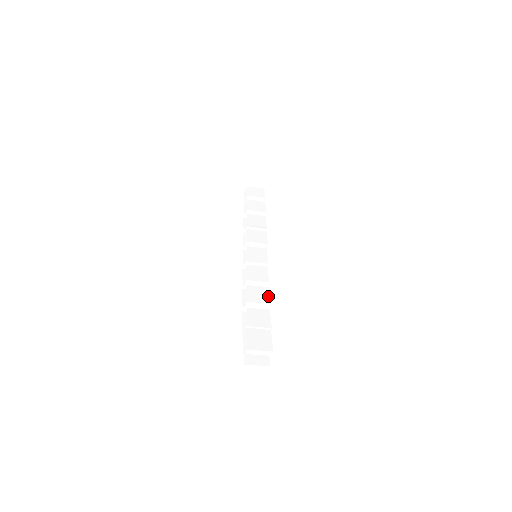
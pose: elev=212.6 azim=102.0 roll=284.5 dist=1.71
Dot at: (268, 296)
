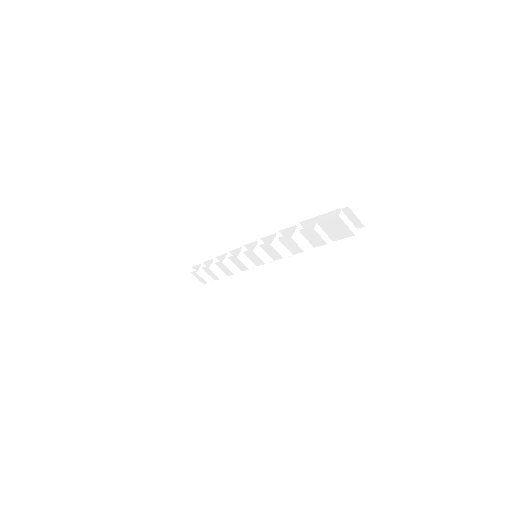
Dot at: occluded
